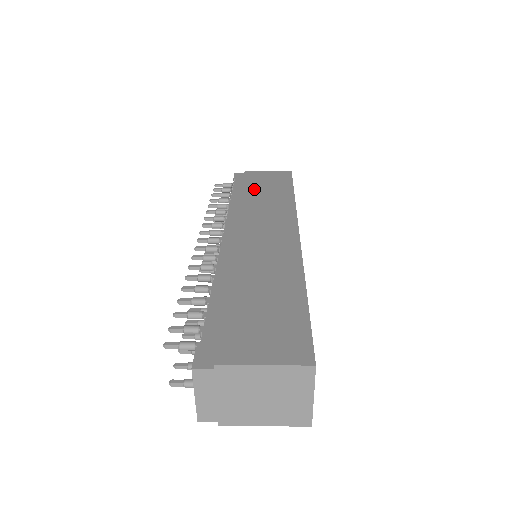
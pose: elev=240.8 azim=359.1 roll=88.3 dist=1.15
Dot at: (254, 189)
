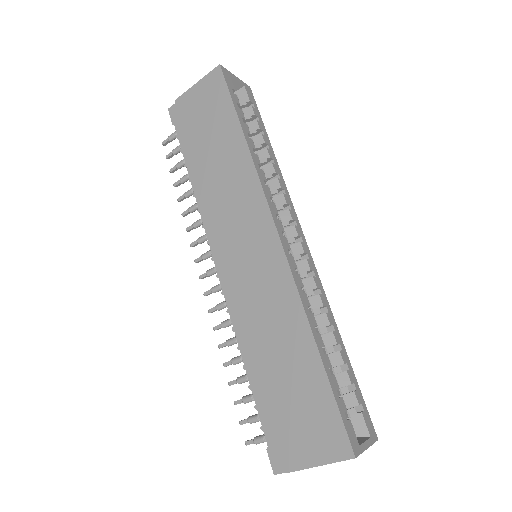
Dot at: (202, 149)
